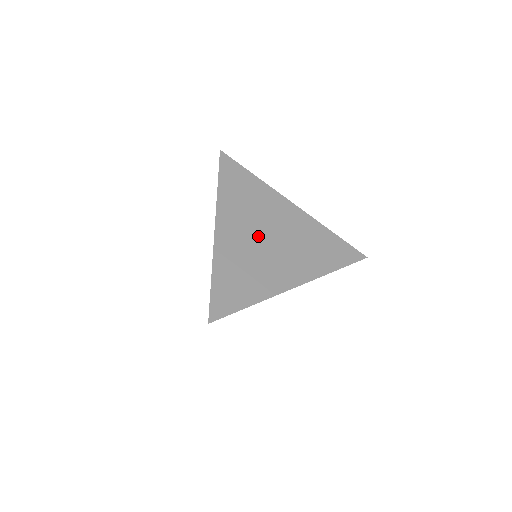
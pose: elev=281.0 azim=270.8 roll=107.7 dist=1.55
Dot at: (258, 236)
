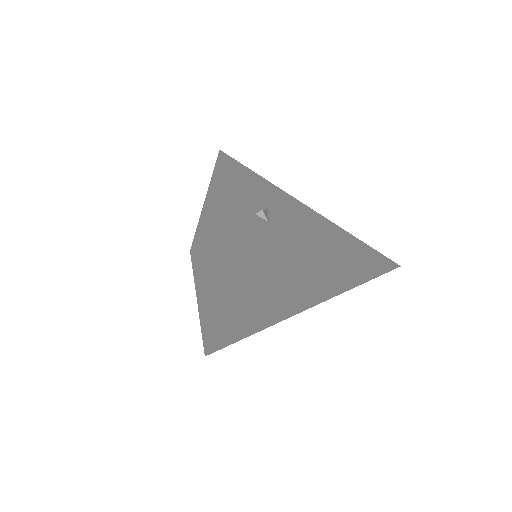
Dot at: (256, 303)
